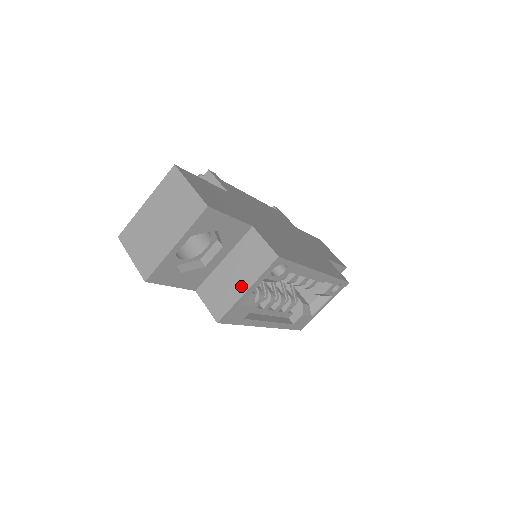
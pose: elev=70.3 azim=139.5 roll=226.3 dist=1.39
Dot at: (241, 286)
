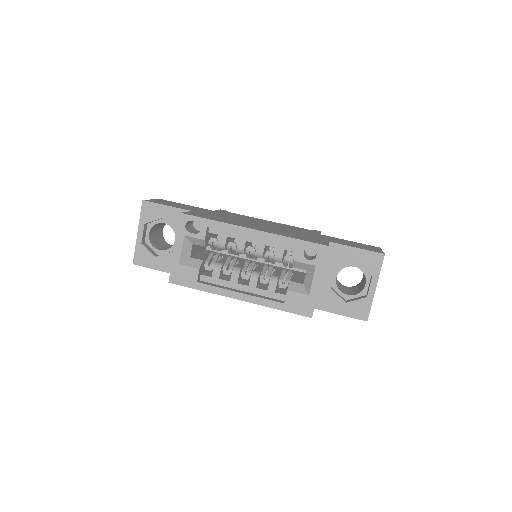
Dot at: occluded
